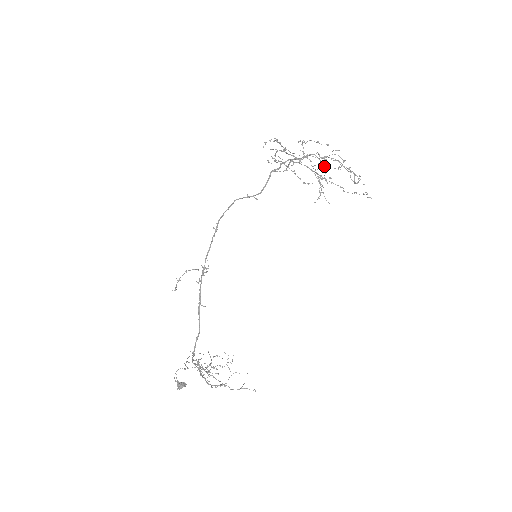
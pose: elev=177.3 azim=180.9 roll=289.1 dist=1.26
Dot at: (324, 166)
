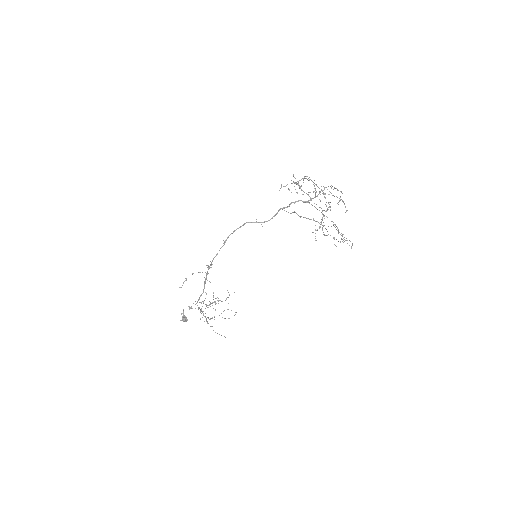
Dot at: (341, 192)
